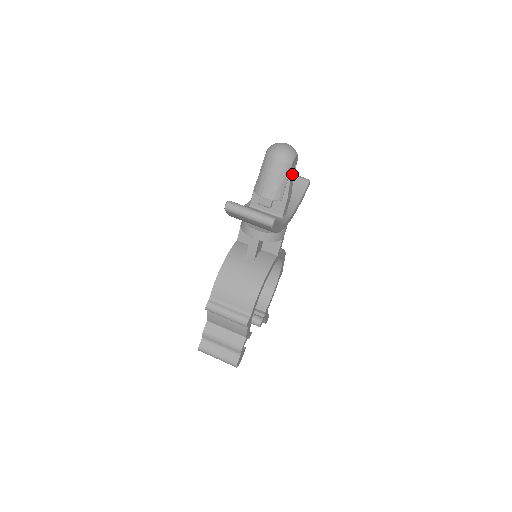
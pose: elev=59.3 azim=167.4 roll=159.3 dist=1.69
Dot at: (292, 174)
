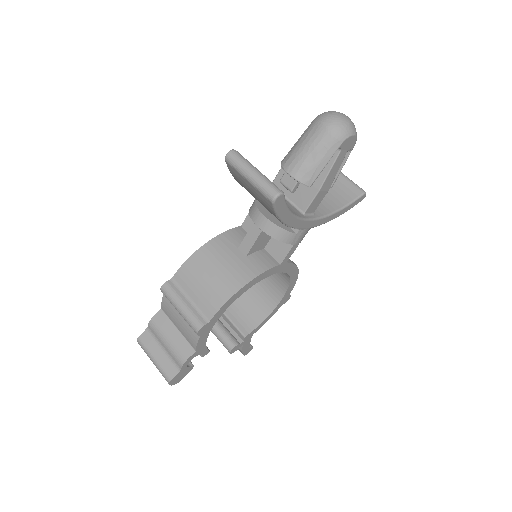
Dot at: (339, 160)
